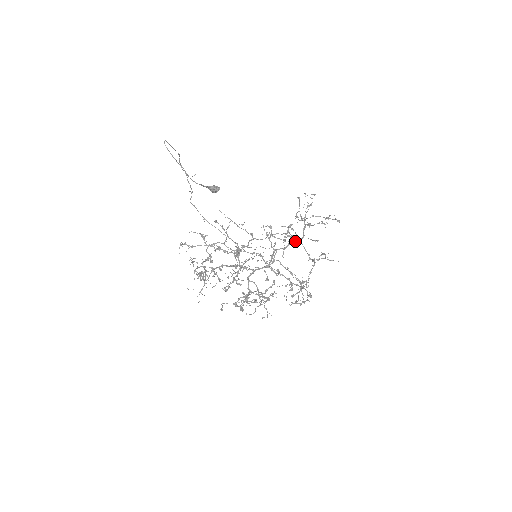
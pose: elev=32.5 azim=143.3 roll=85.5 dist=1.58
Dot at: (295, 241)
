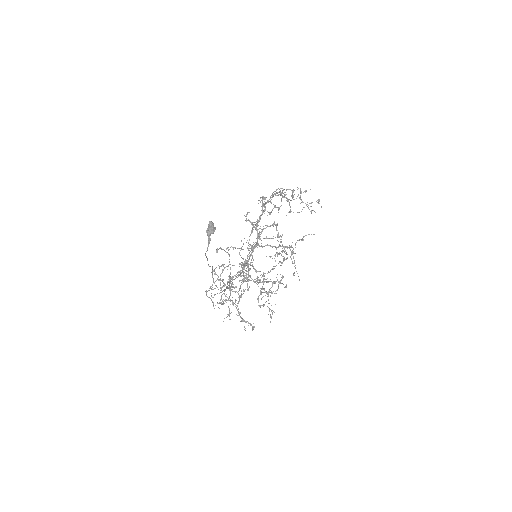
Dot at: (265, 204)
